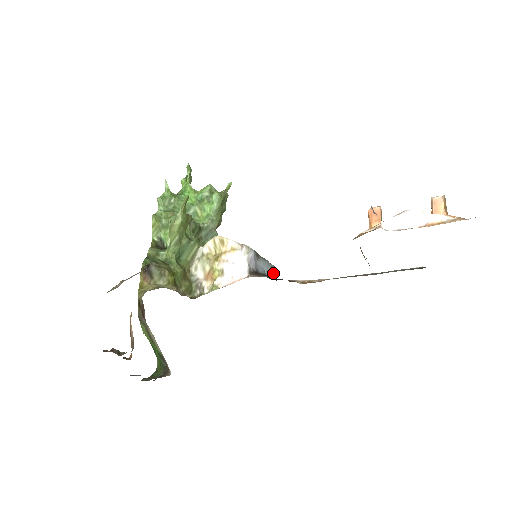
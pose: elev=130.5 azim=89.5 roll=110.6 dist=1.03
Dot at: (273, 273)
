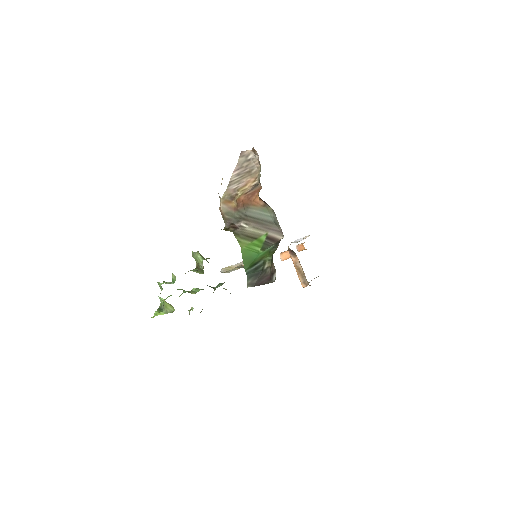
Dot at: occluded
